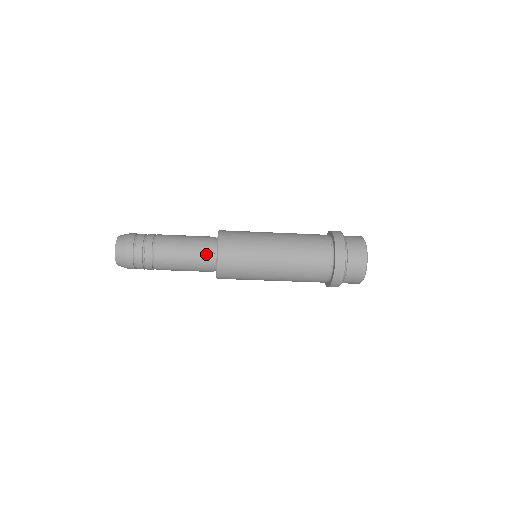
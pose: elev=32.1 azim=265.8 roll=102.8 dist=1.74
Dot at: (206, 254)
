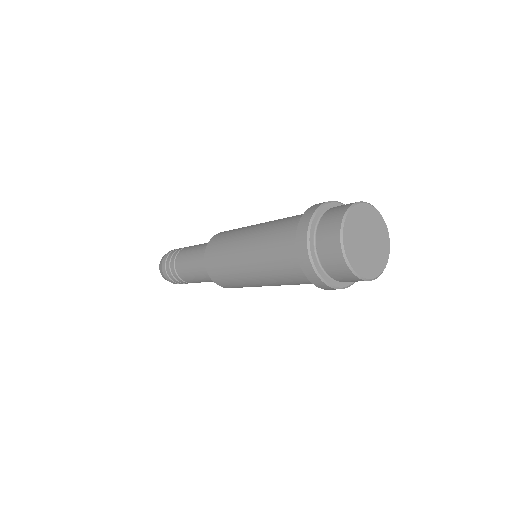
Dot at: occluded
